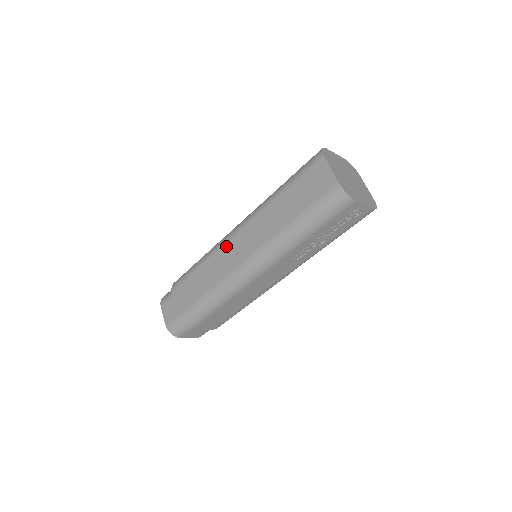
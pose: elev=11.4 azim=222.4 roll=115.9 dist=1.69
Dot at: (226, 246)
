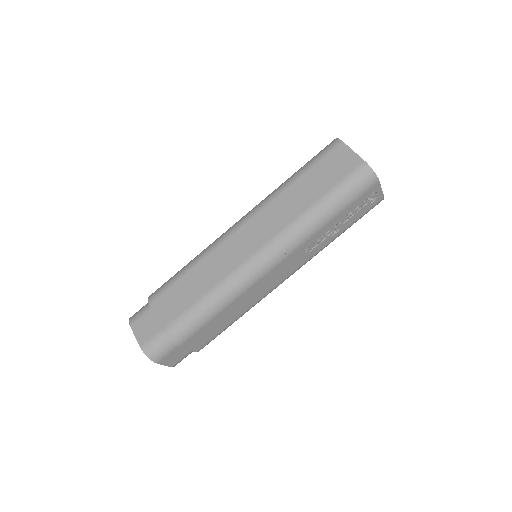
Dot at: (229, 240)
